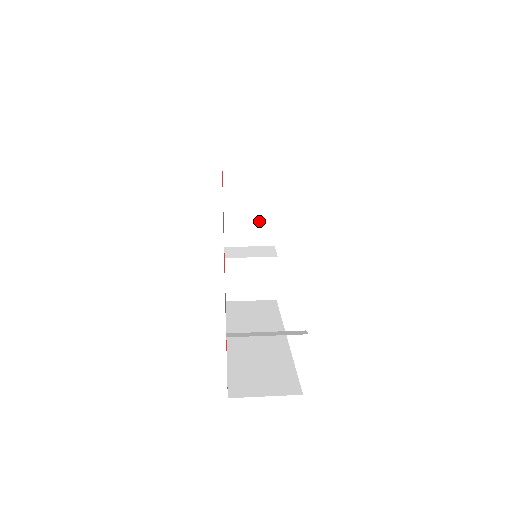
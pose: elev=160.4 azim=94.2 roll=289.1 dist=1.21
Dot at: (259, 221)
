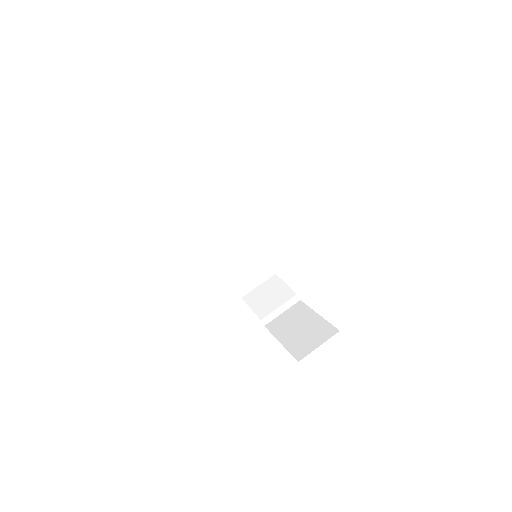
Dot at: occluded
